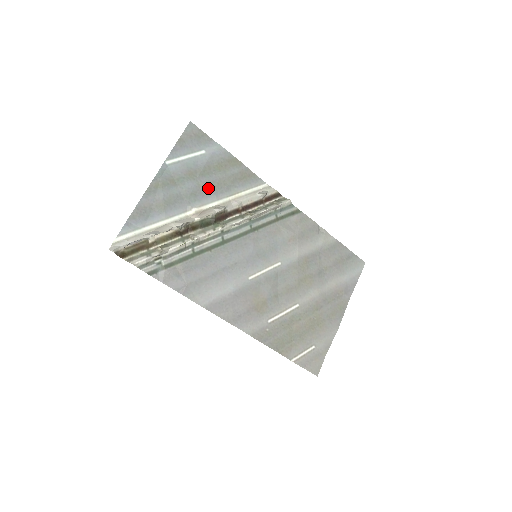
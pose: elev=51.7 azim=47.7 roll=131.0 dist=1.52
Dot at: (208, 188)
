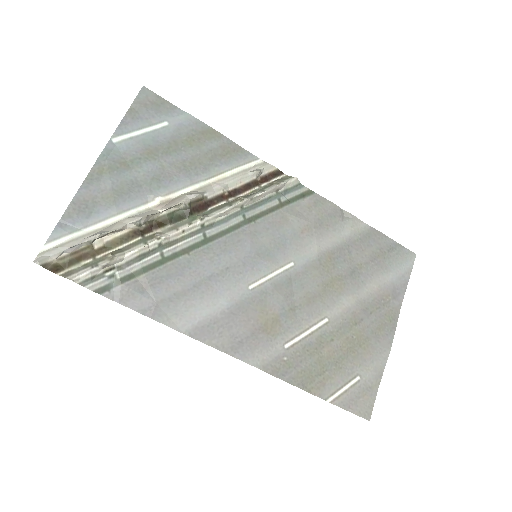
Dot at: (176, 170)
